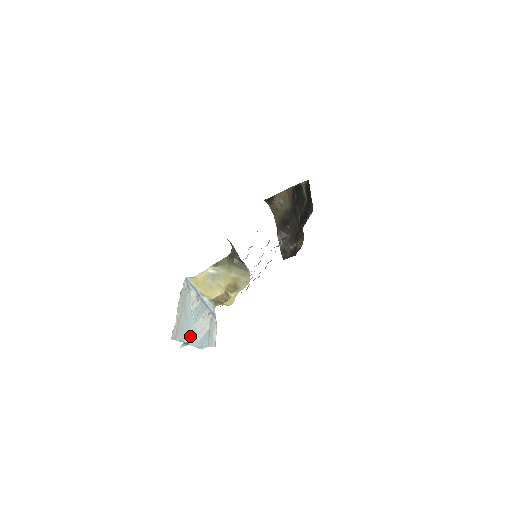
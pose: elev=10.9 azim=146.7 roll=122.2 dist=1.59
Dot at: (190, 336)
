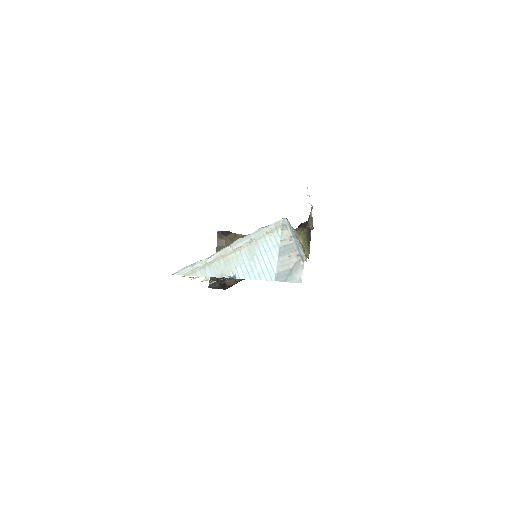
Dot at: (249, 270)
